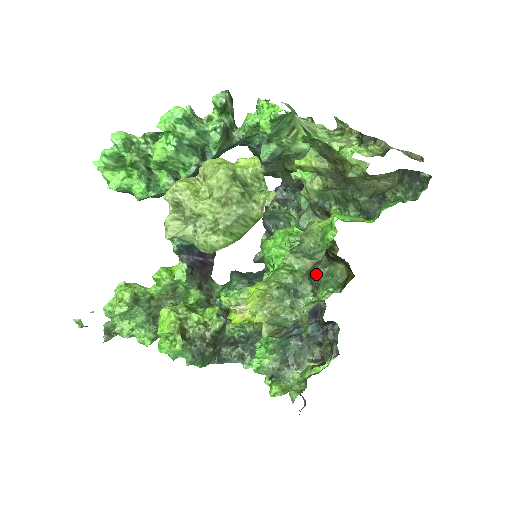
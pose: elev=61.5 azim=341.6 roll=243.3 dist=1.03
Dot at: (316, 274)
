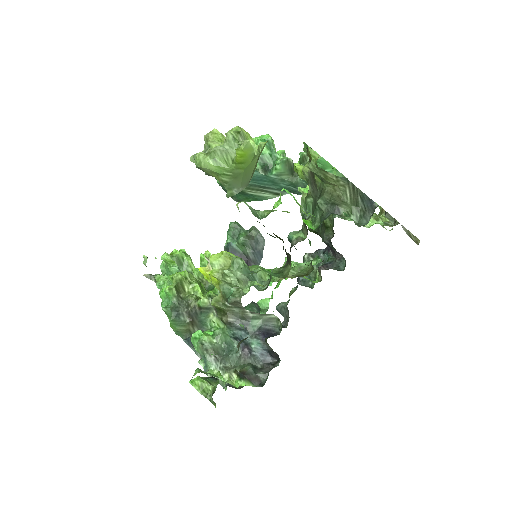
Dot at: occluded
